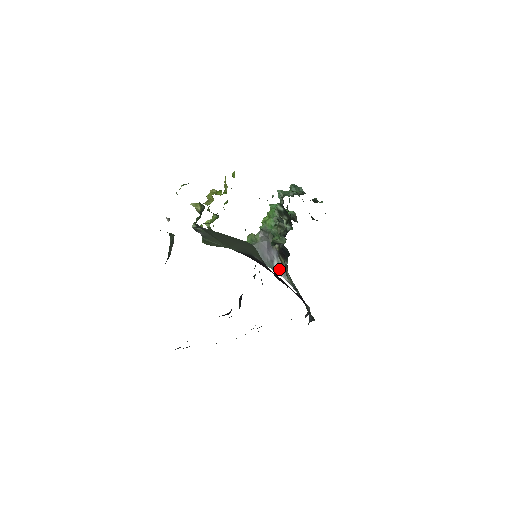
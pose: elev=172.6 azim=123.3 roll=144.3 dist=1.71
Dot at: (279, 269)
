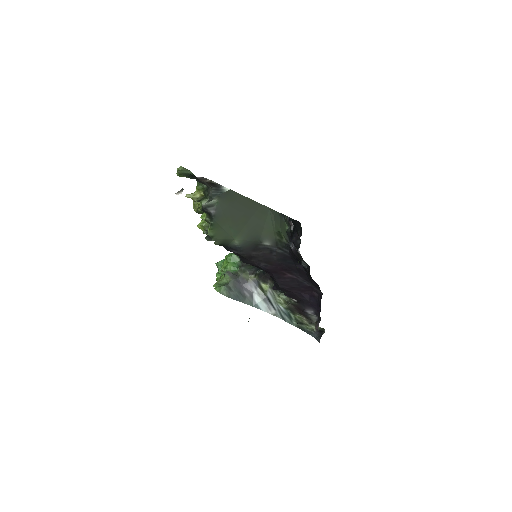
Dot at: (262, 303)
